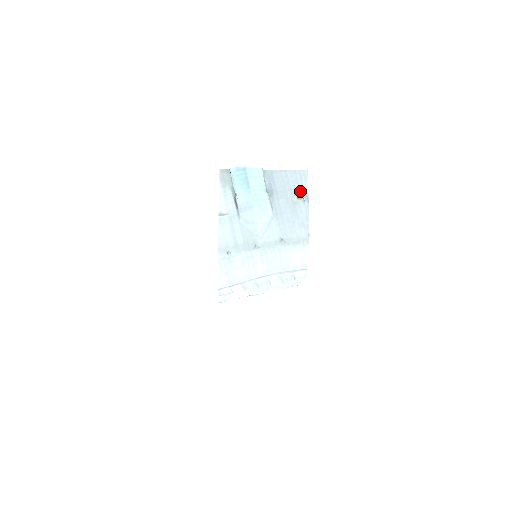
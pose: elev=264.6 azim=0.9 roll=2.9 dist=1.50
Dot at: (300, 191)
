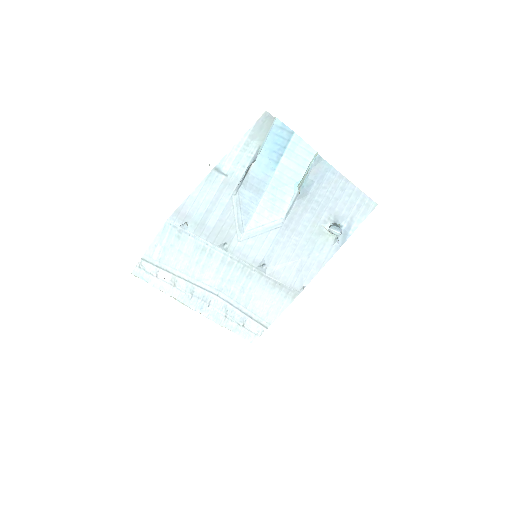
Dot at: (343, 223)
